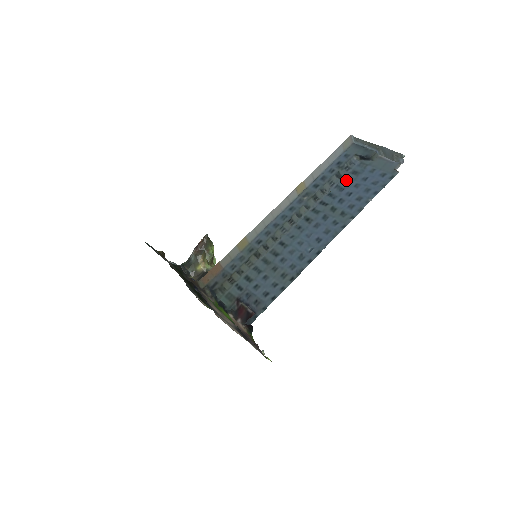
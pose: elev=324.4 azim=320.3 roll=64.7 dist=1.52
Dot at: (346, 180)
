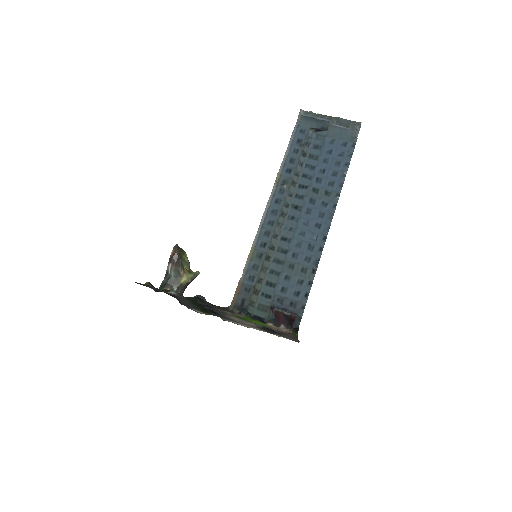
Dot at: (312, 157)
